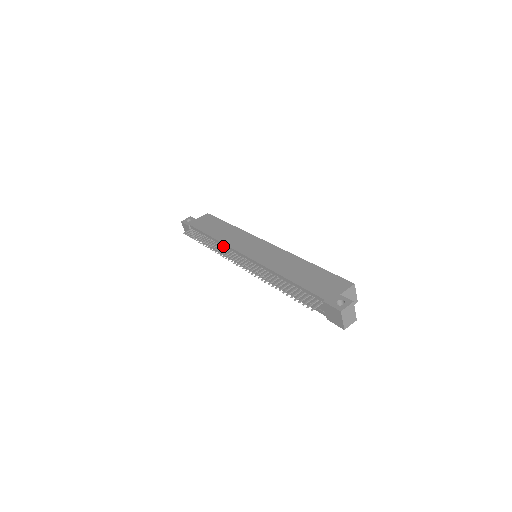
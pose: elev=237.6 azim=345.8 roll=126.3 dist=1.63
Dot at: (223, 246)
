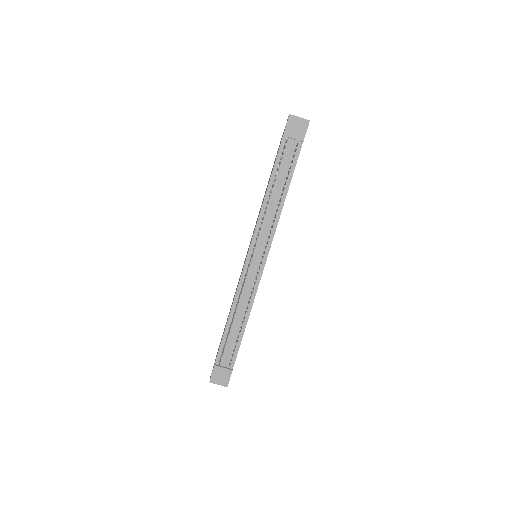
Dot at: occluded
